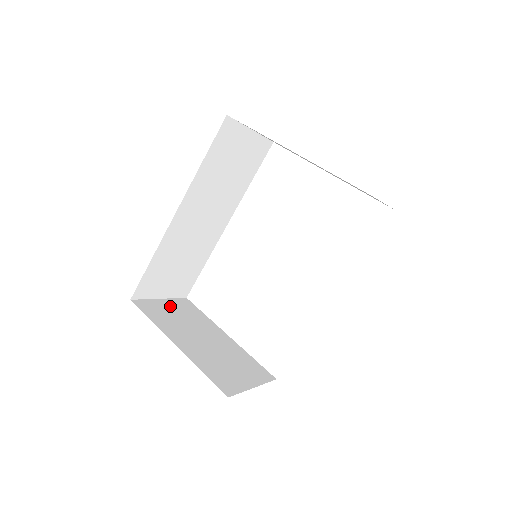
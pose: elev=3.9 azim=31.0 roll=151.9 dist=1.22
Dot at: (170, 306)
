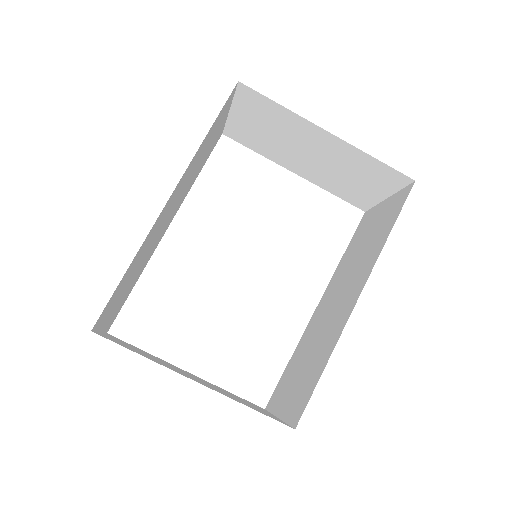
Dot at: occluded
